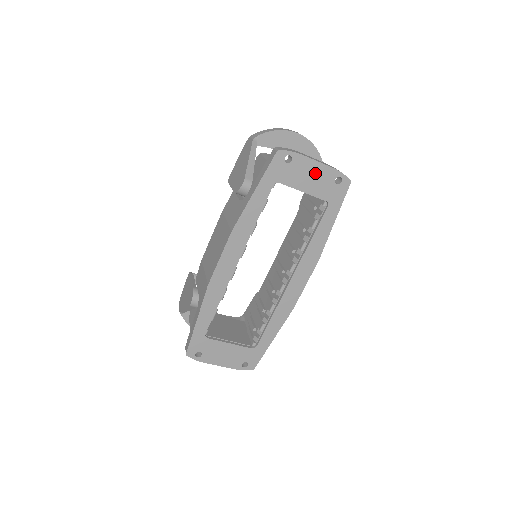
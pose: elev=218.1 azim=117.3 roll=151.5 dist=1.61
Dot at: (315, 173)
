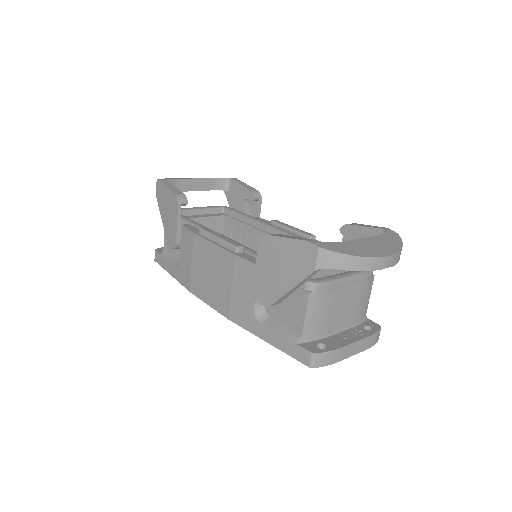
Dot at: occluded
